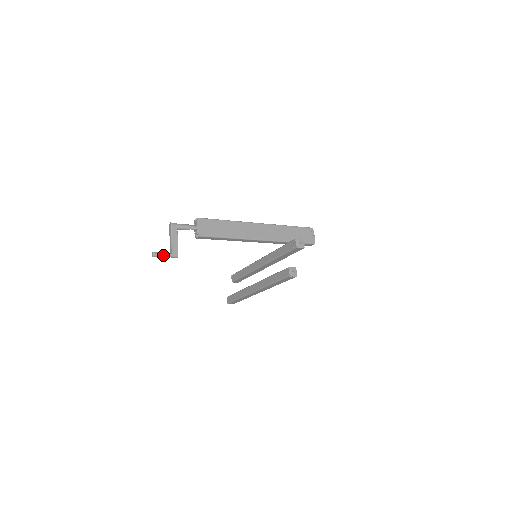
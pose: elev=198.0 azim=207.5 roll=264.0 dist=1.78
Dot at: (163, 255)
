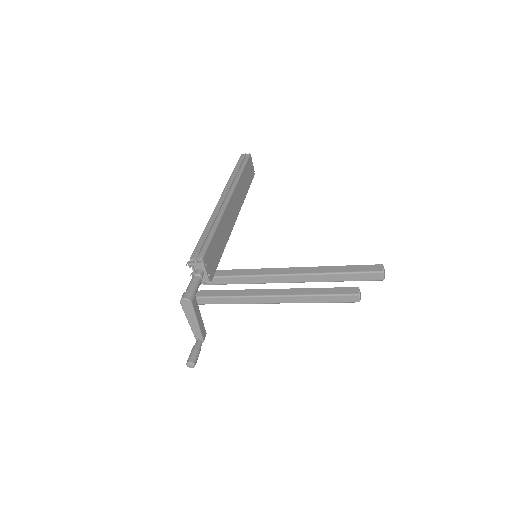
Dot at: (199, 353)
